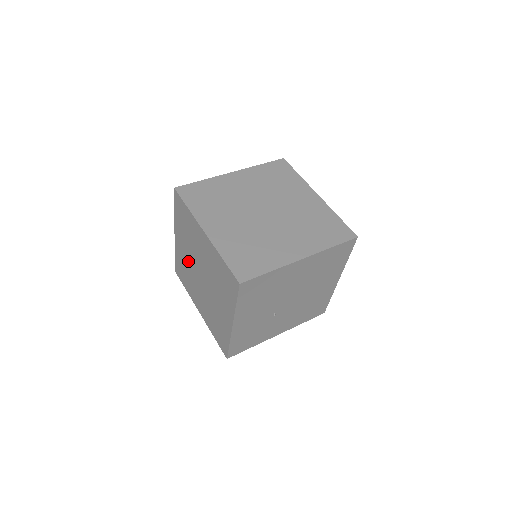
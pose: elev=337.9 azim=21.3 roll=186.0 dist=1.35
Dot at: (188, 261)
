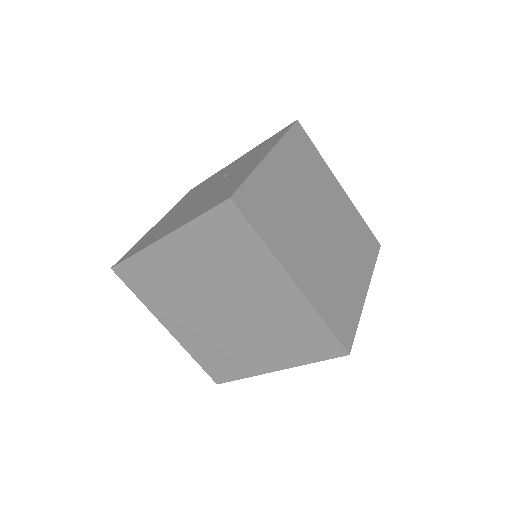
Dot at: (187, 281)
